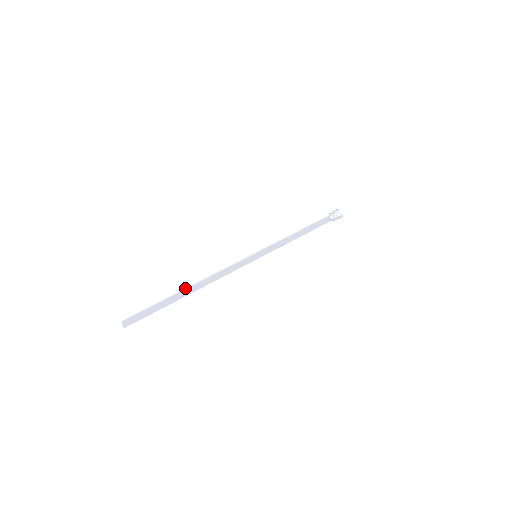
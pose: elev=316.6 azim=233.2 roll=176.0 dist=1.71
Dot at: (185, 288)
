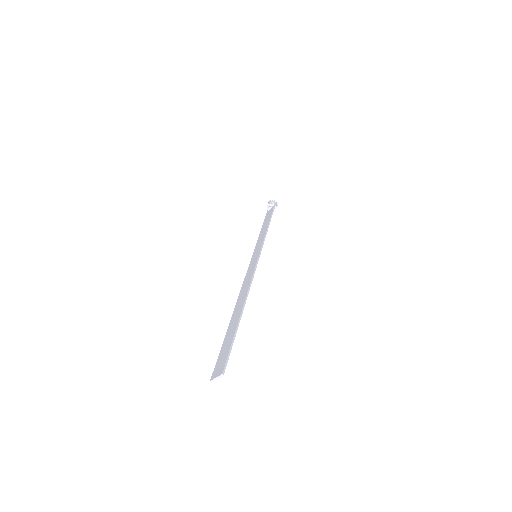
Dot at: (243, 308)
